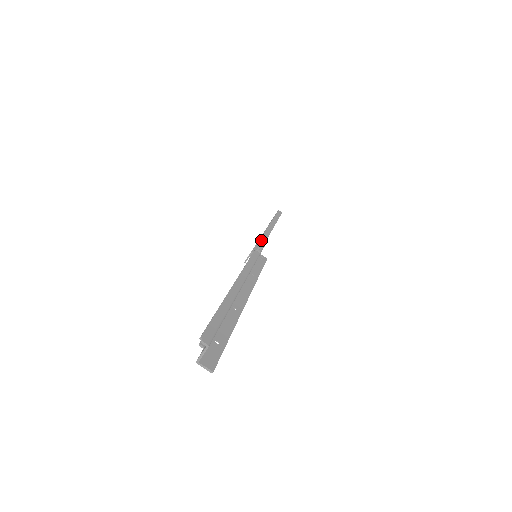
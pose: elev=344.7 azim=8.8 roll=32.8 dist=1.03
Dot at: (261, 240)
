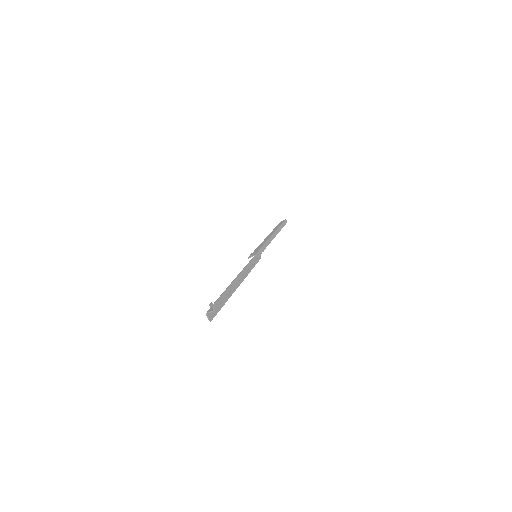
Dot at: (264, 246)
